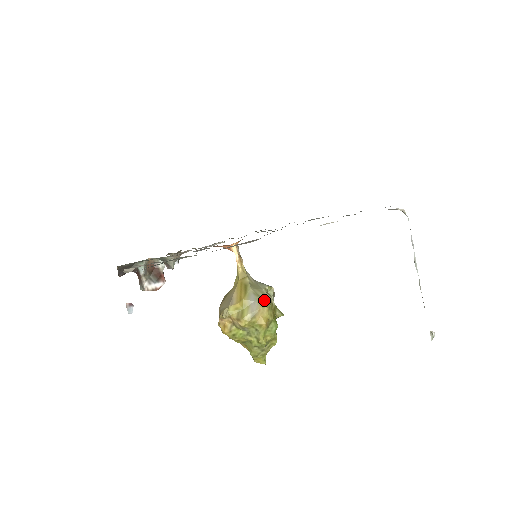
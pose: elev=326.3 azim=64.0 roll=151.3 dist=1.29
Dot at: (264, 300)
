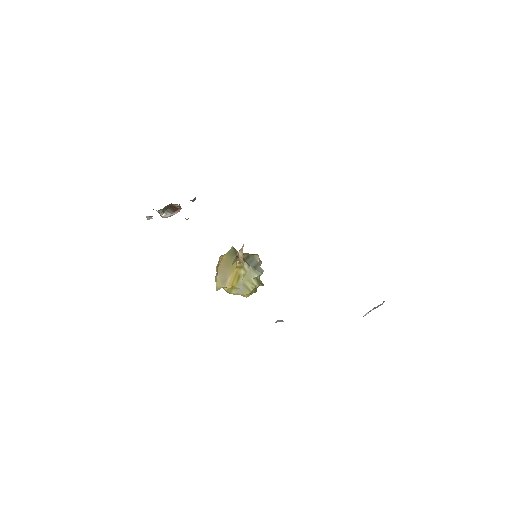
Dot at: (249, 290)
